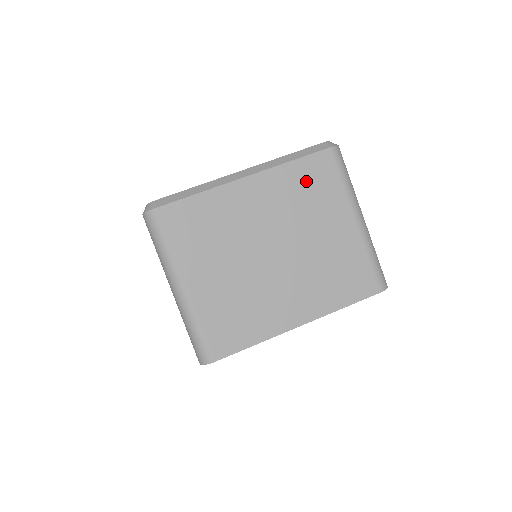
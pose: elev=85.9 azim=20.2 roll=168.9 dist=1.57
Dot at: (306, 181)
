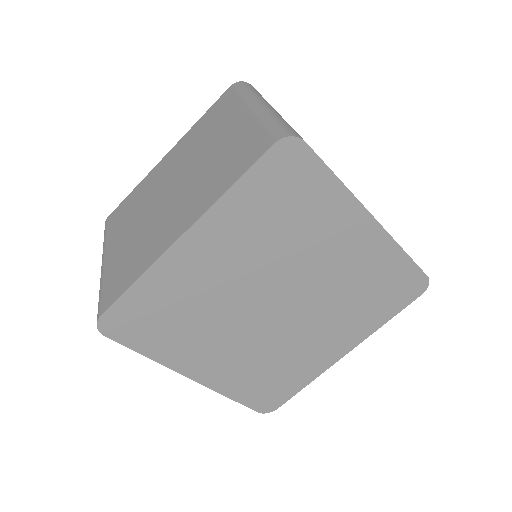
Dot at: (208, 121)
